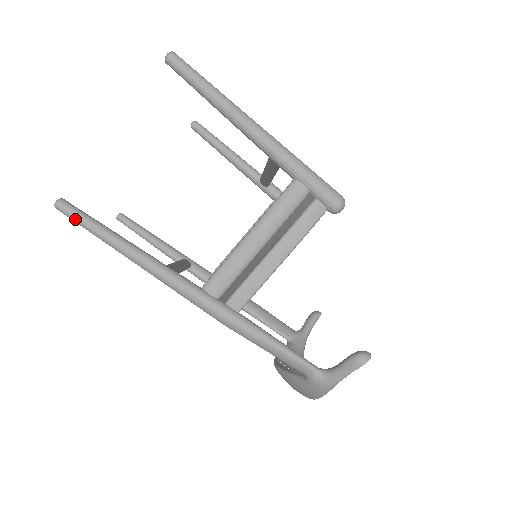
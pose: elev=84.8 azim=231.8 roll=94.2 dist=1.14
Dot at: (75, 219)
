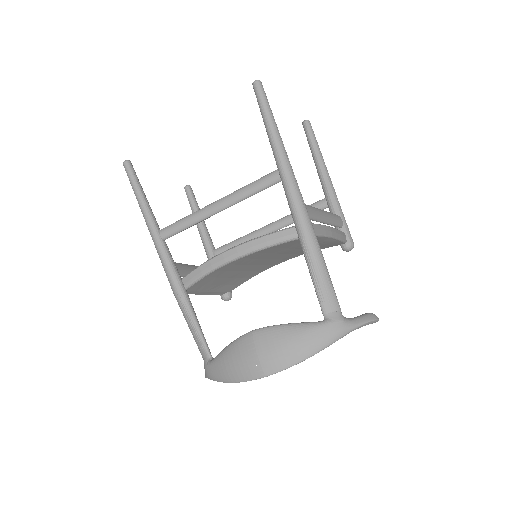
Dot at: (265, 96)
